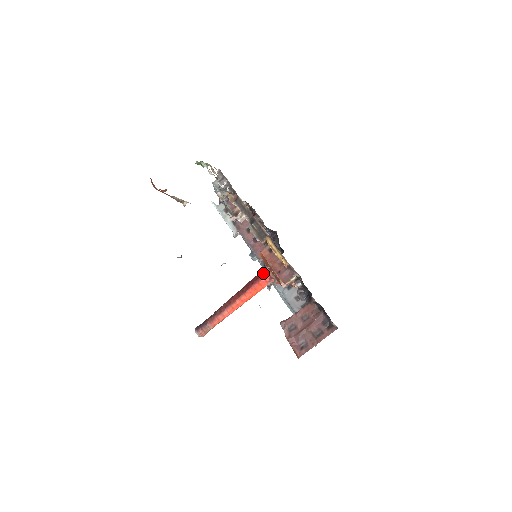
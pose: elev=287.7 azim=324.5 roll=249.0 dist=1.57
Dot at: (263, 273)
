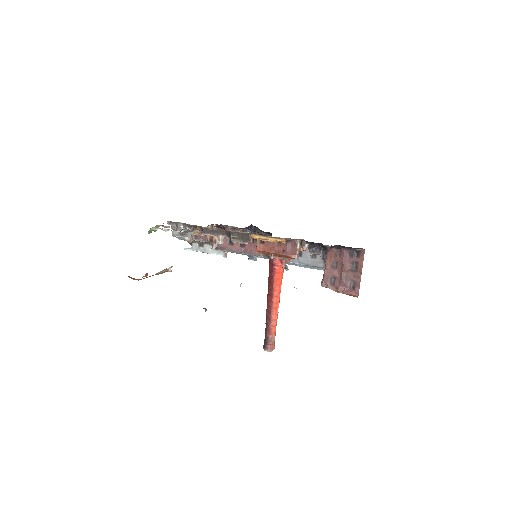
Dot at: (272, 263)
